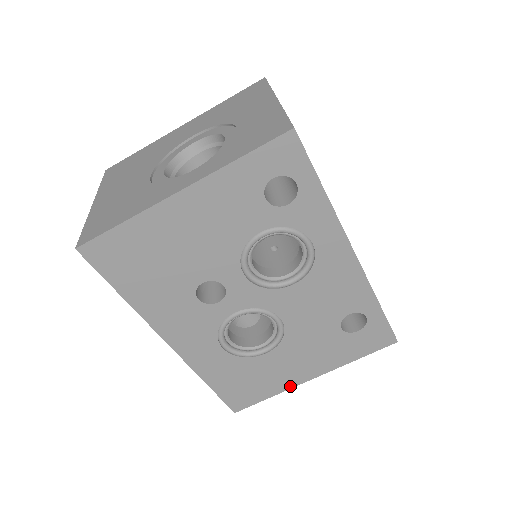
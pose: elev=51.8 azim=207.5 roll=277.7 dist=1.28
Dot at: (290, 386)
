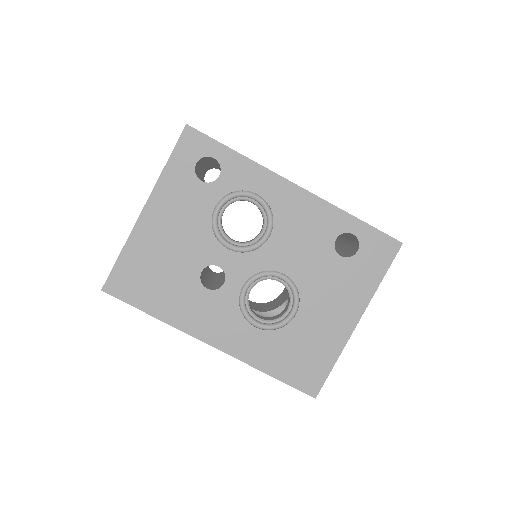
Dot at: (344, 341)
